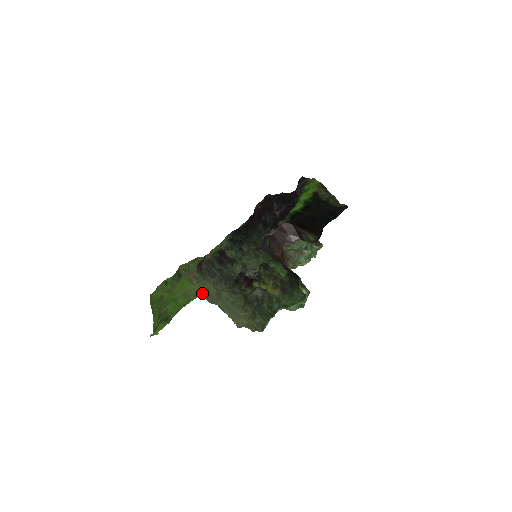
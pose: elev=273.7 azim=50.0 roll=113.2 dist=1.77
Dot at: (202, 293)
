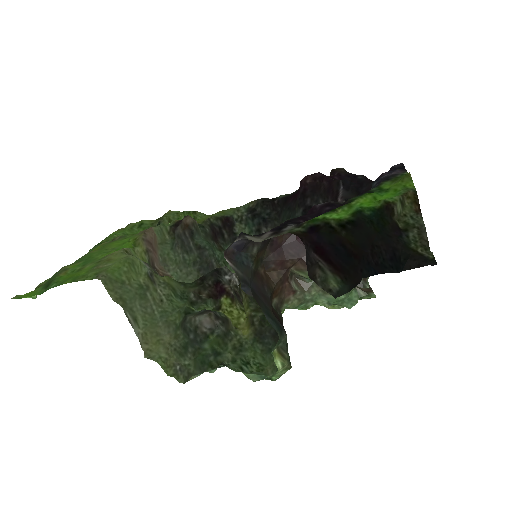
Dot at: (108, 276)
